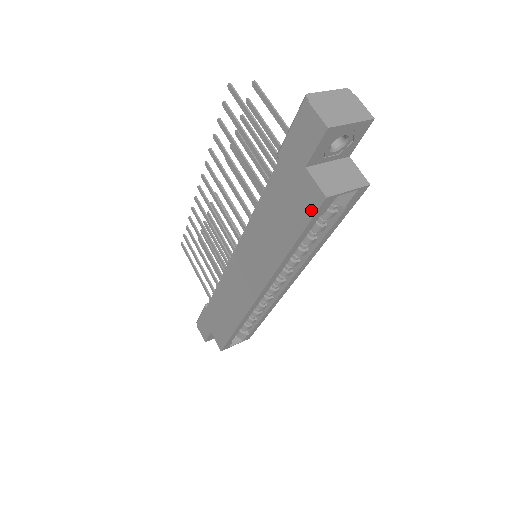
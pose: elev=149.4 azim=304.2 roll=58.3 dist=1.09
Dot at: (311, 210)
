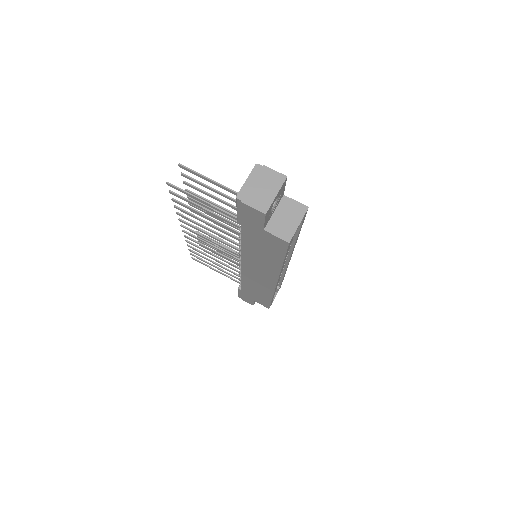
Dot at: (283, 248)
